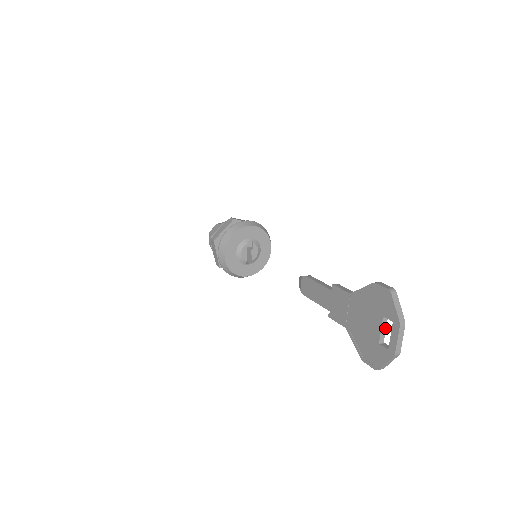
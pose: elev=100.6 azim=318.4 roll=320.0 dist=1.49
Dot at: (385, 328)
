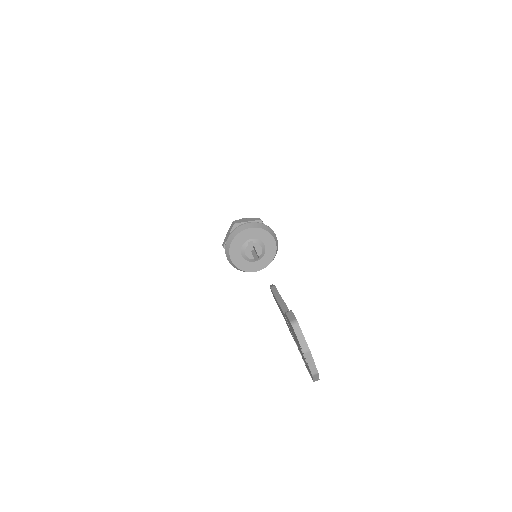
Dot at: occluded
